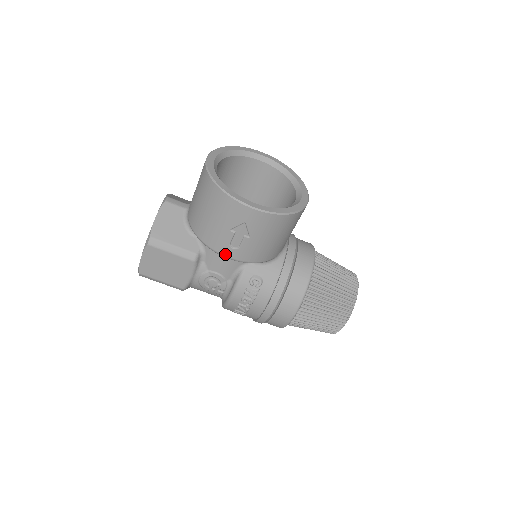
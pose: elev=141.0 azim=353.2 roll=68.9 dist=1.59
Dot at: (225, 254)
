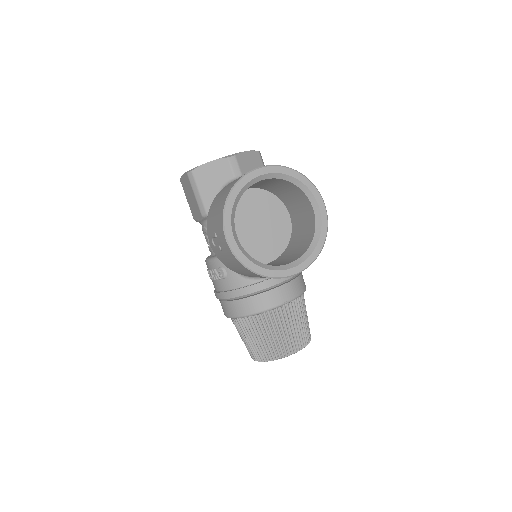
Dot at: (209, 238)
